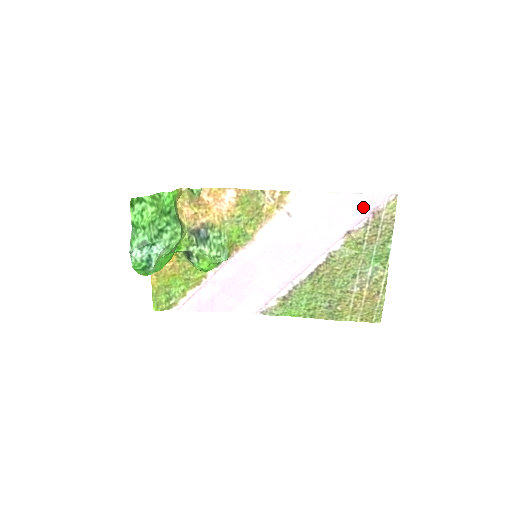
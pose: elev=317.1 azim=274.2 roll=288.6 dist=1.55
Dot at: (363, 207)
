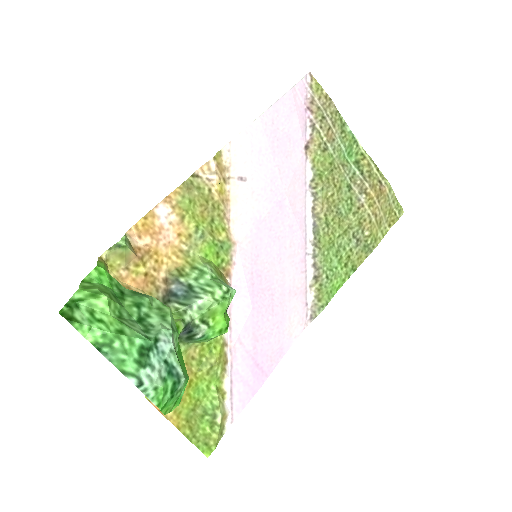
Dot at: (296, 109)
